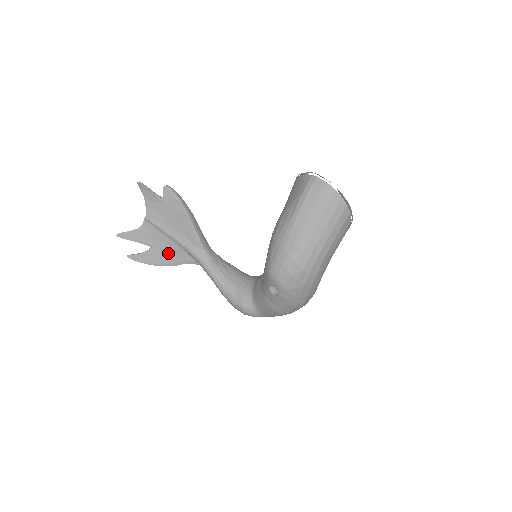
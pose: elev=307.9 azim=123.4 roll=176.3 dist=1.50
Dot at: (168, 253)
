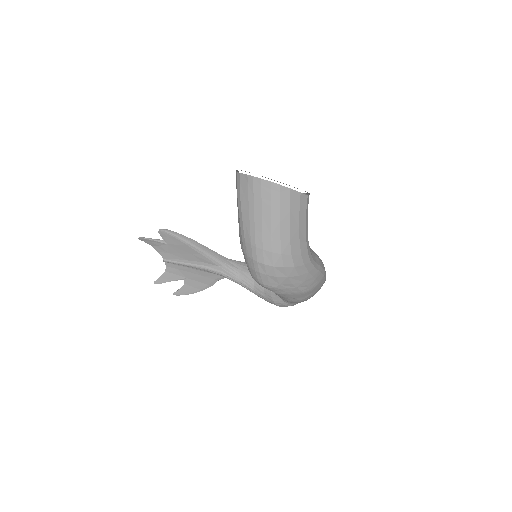
Dot at: (199, 279)
